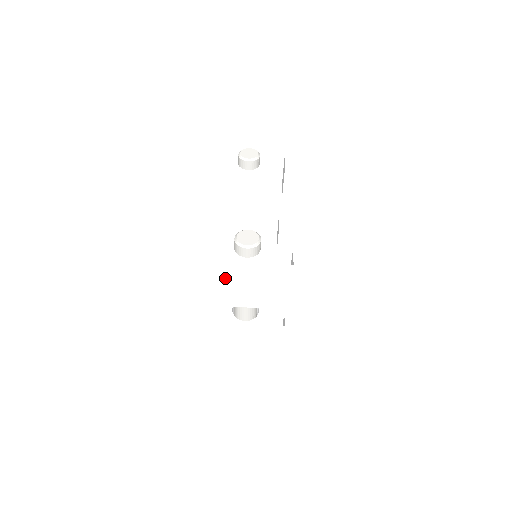
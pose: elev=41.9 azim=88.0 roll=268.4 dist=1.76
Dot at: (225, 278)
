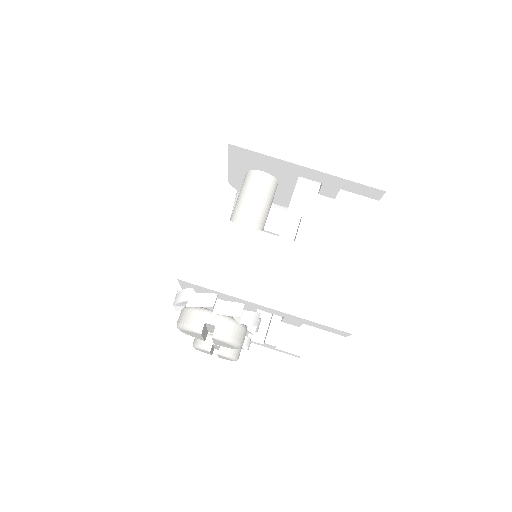
Dot at: (256, 95)
